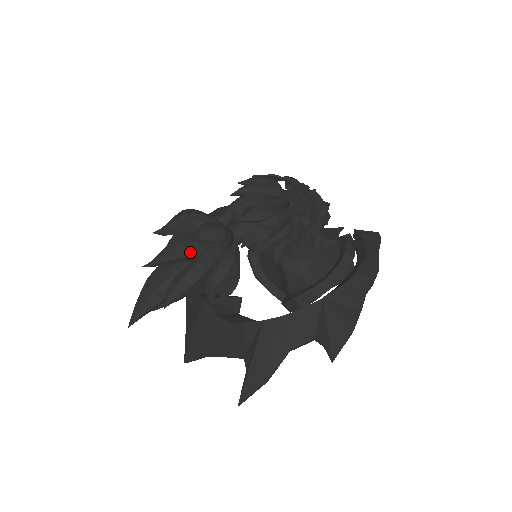
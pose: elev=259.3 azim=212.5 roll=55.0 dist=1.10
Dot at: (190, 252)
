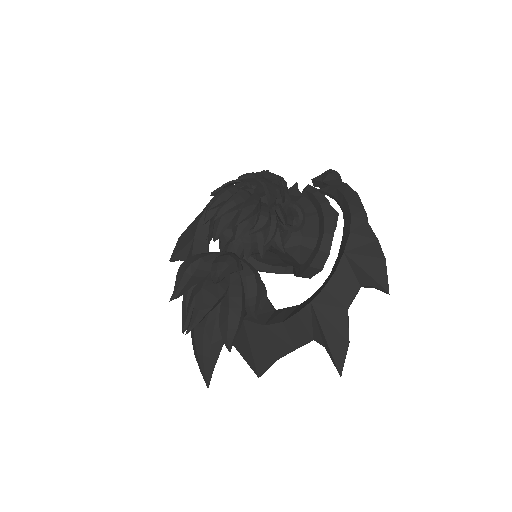
Dot at: (218, 294)
